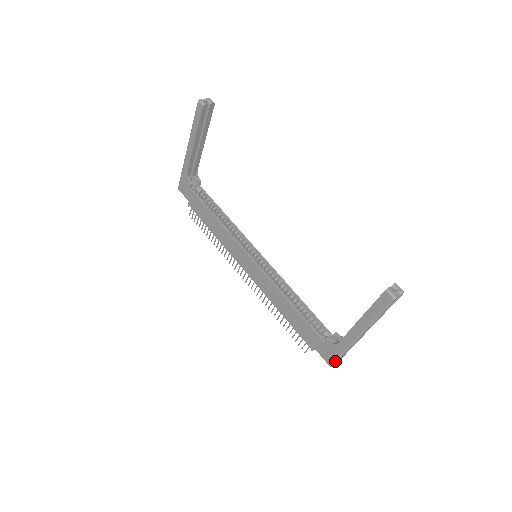
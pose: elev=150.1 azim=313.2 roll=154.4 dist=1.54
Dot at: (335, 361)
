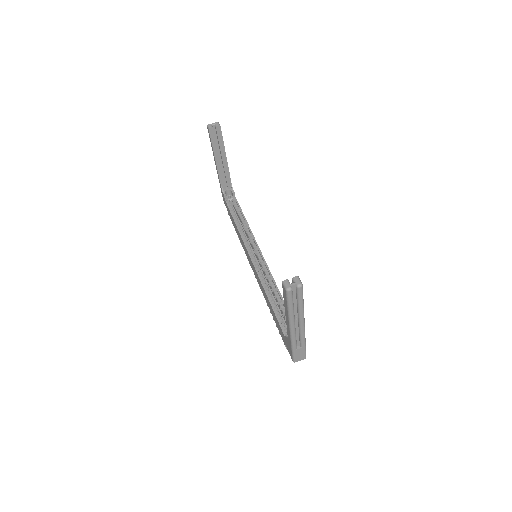
Dot at: (293, 356)
